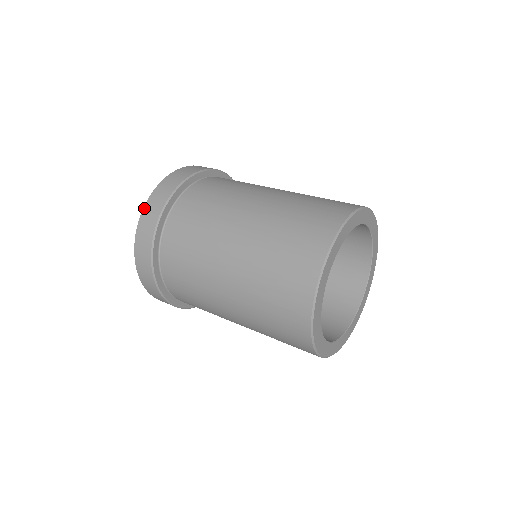
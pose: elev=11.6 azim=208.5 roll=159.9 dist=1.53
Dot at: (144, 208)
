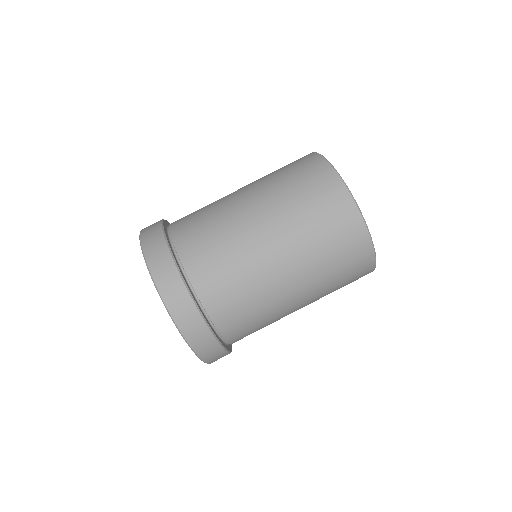
Dot at: (141, 231)
